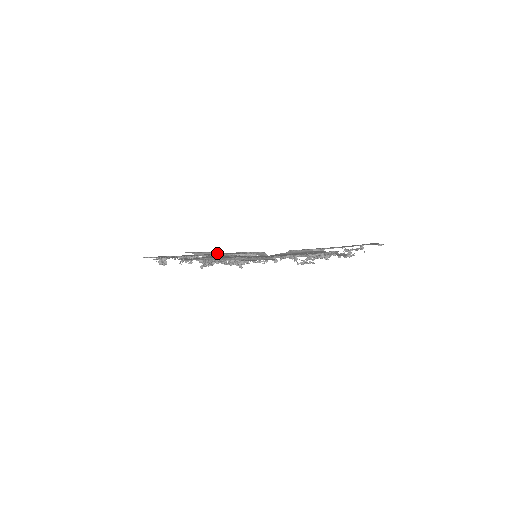
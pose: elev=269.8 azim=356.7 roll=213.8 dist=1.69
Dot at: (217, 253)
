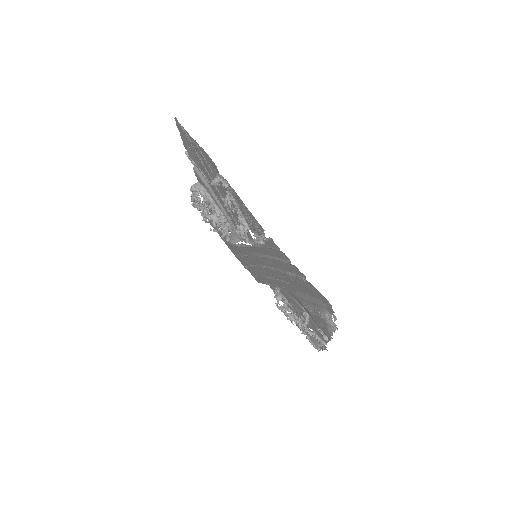
Dot at: occluded
